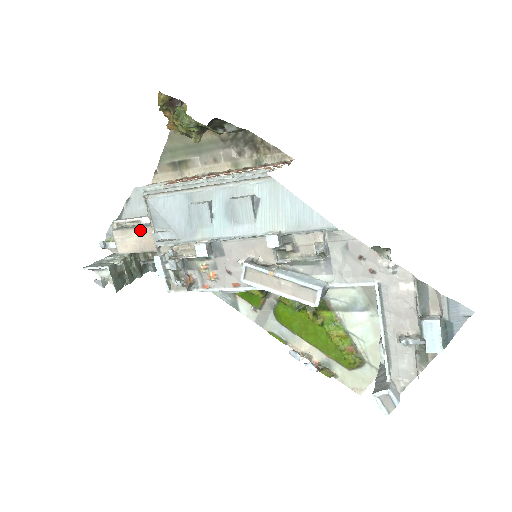
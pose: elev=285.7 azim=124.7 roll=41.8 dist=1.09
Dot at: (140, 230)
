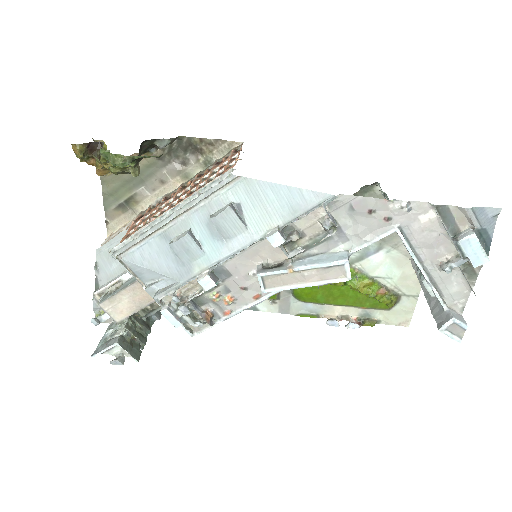
Dot at: (127, 290)
